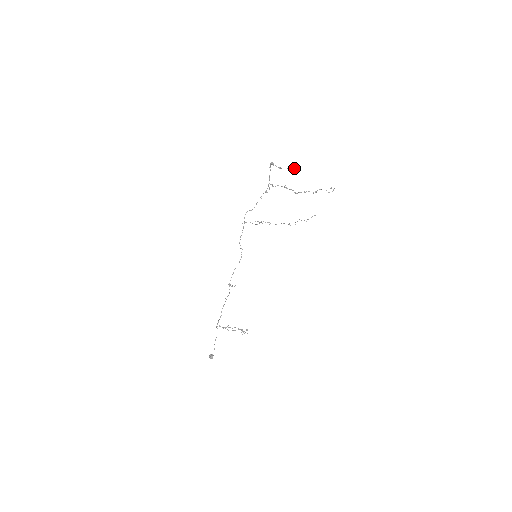
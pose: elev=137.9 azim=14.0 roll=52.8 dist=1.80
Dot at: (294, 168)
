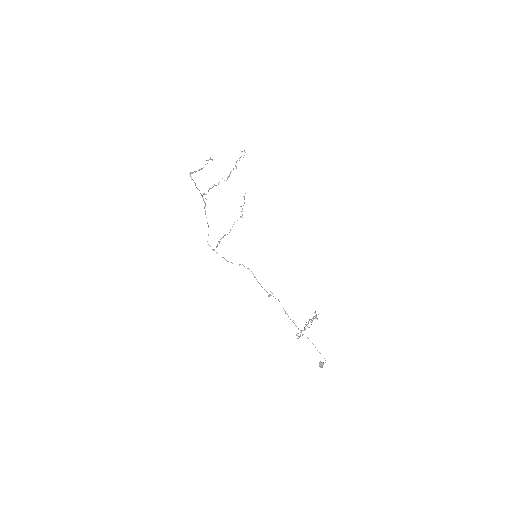
Dot at: (209, 159)
